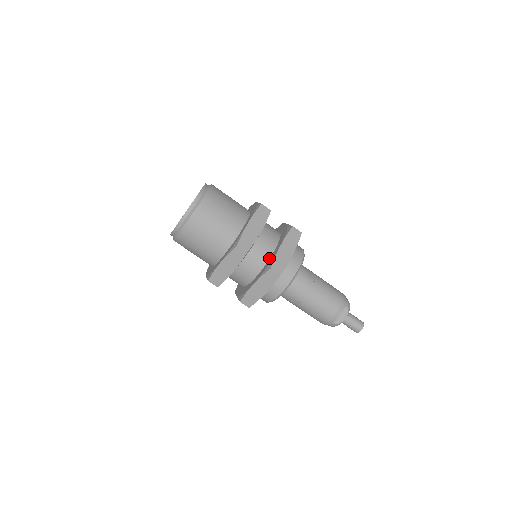
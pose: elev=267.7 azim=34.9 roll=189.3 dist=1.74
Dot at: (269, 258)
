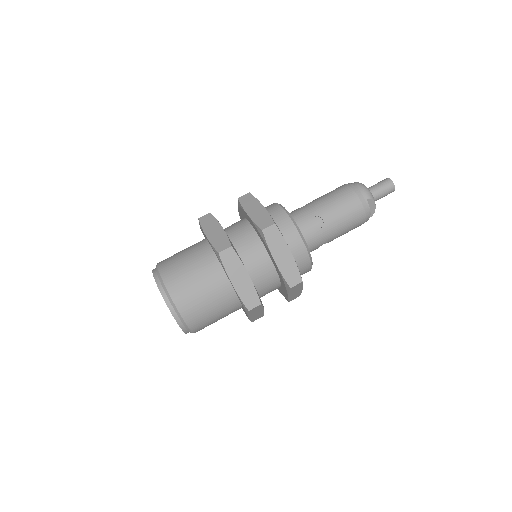
Dot at: (275, 270)
